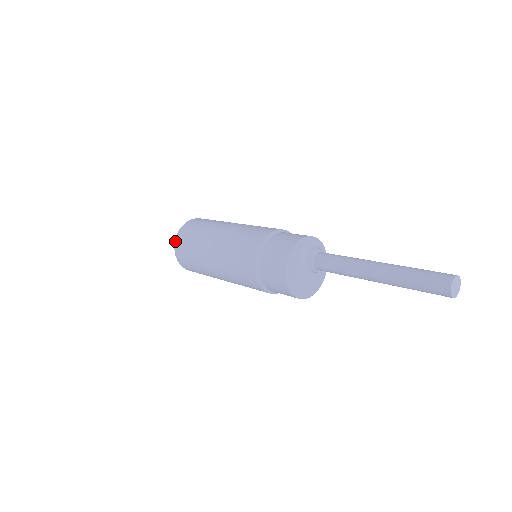
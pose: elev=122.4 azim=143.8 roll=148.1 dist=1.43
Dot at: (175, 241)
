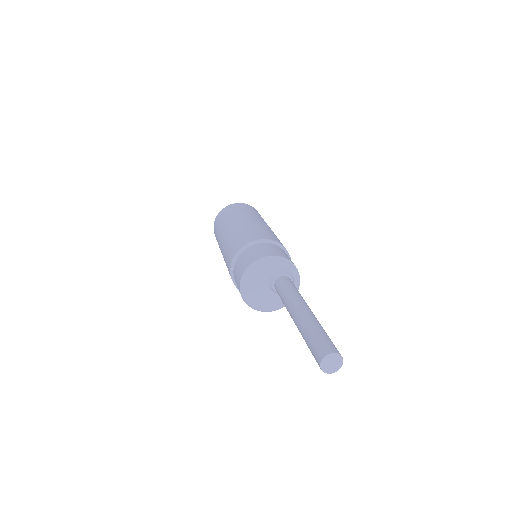
Dot at: (218, 214)
